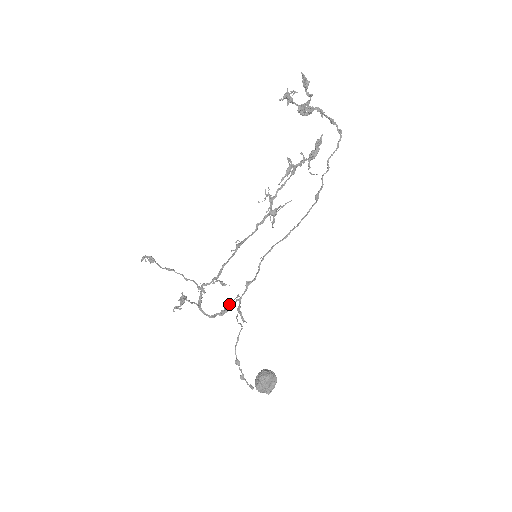
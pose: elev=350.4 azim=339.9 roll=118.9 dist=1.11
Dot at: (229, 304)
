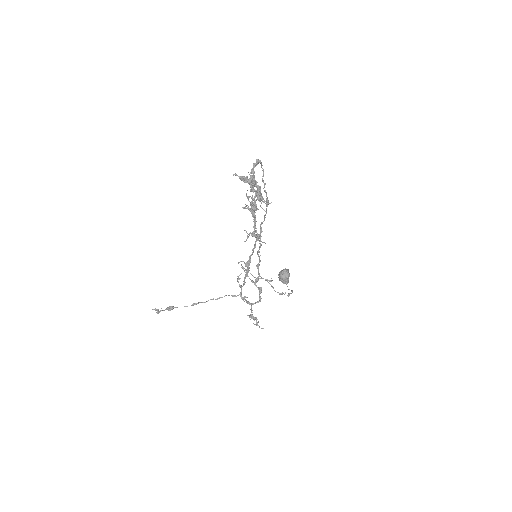
Dot at: occluded
